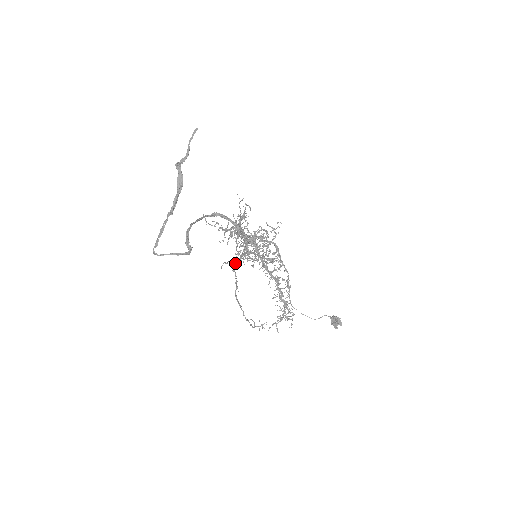
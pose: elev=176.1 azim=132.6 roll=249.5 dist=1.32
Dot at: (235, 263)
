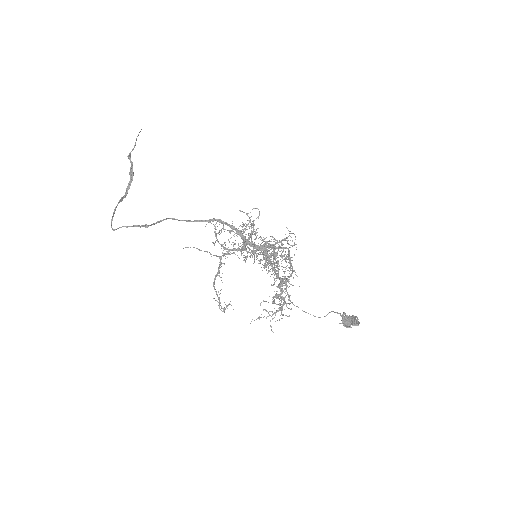
Dot at: (221, 257)
